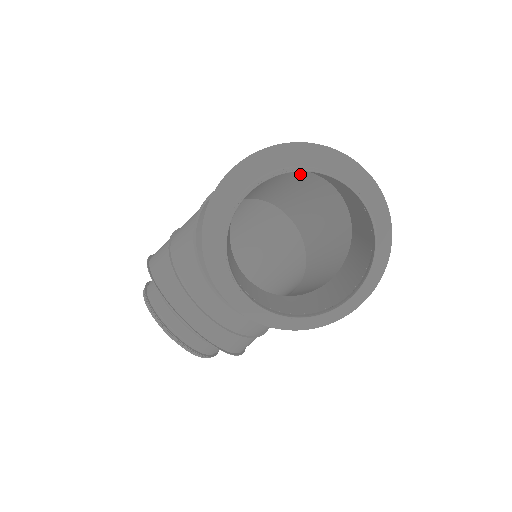
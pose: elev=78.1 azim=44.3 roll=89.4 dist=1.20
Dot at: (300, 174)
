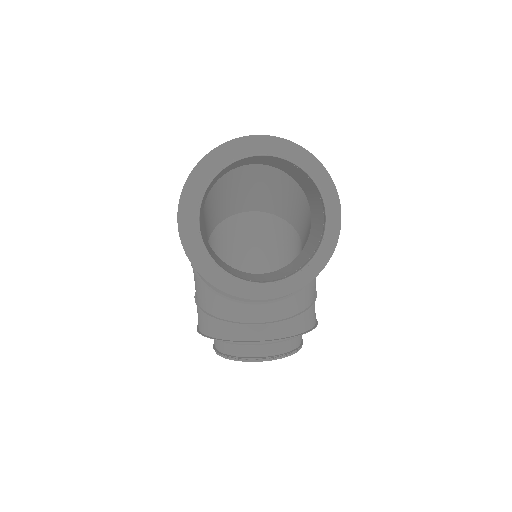
Dot at: (224, 179)
